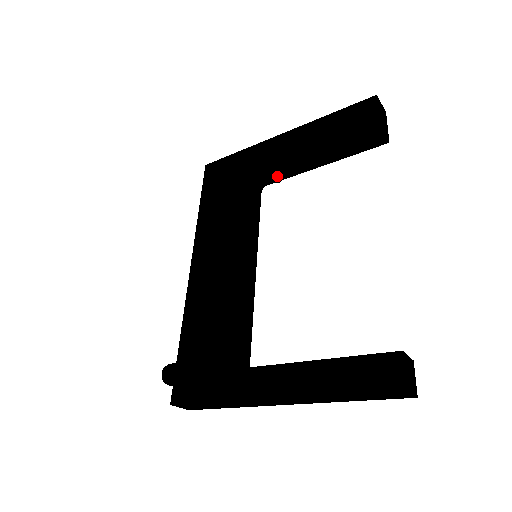
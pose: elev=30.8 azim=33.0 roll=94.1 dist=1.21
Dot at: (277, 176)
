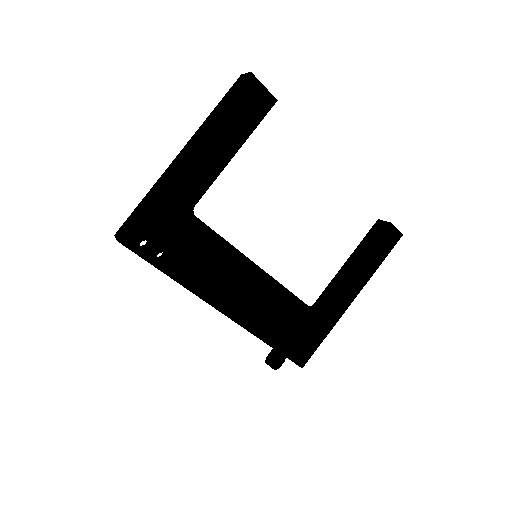
Dot at: occluded
